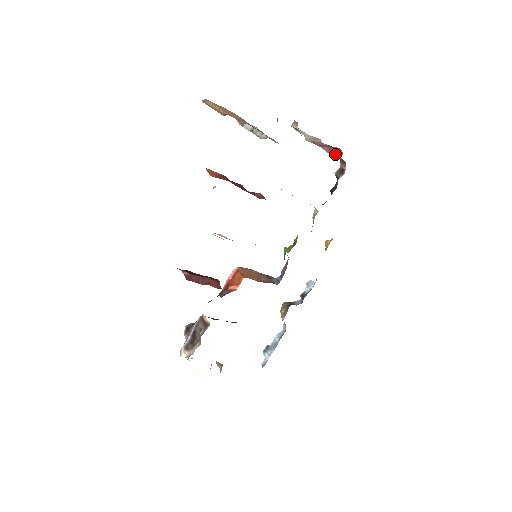
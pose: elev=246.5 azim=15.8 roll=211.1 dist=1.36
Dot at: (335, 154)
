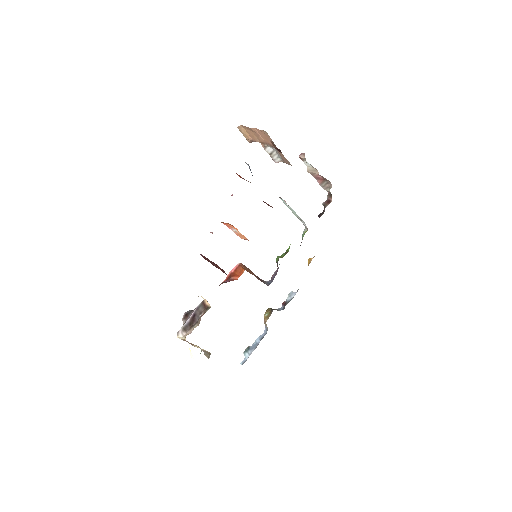
Dot at: (325, 187)
